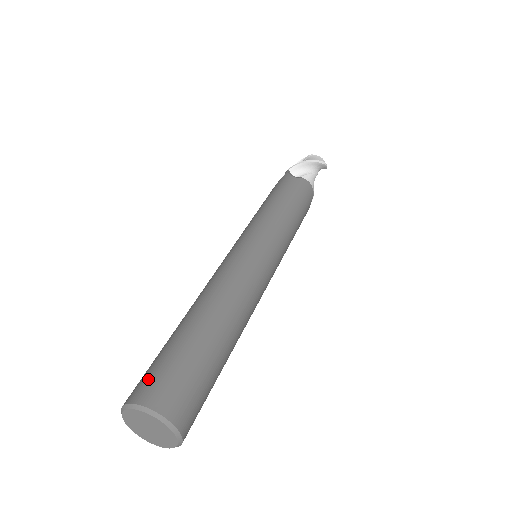
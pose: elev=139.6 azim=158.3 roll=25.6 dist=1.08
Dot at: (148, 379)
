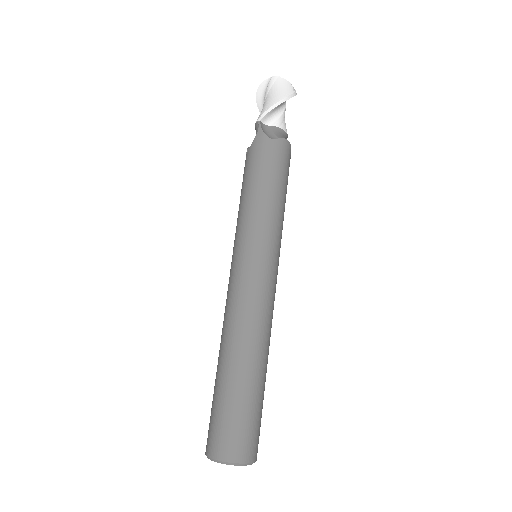
Dot at: (222, 437)
